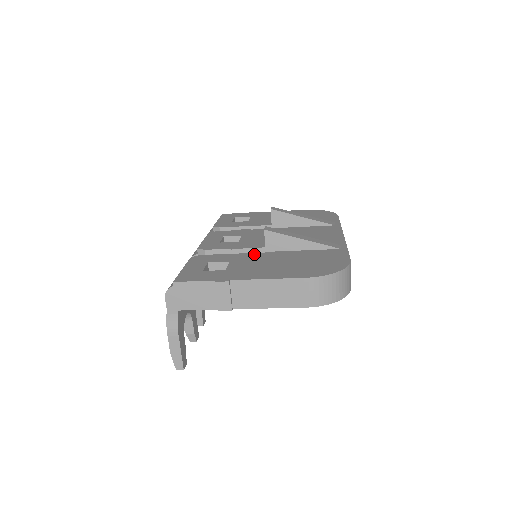
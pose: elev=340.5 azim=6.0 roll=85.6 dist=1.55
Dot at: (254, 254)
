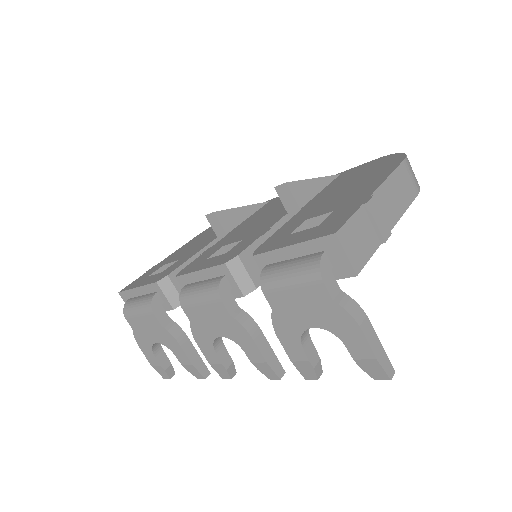
Dot at: (300, 213)
